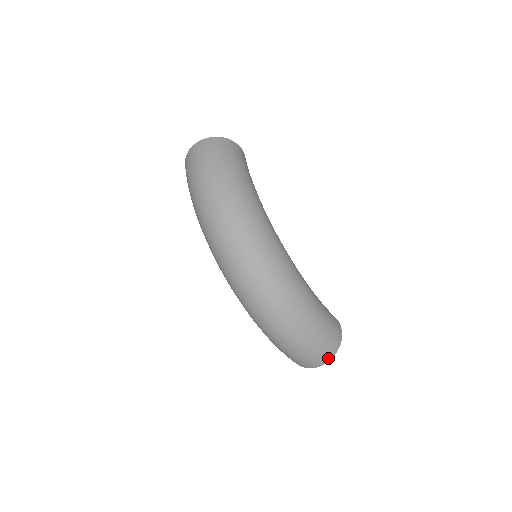
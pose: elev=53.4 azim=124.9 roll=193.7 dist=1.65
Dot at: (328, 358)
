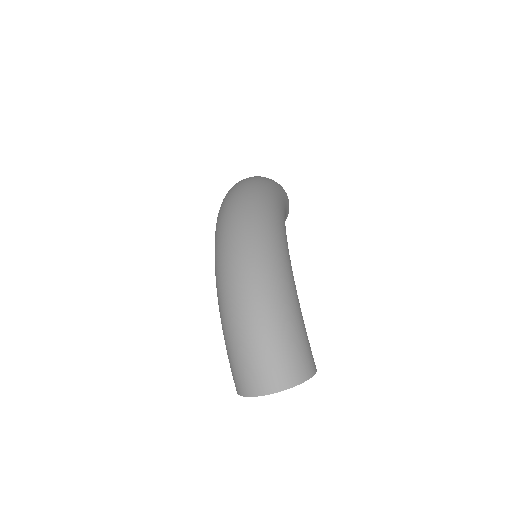
Dot at: (283, 383)
